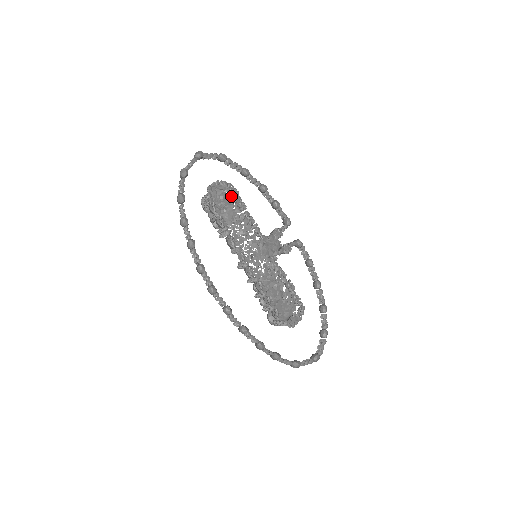
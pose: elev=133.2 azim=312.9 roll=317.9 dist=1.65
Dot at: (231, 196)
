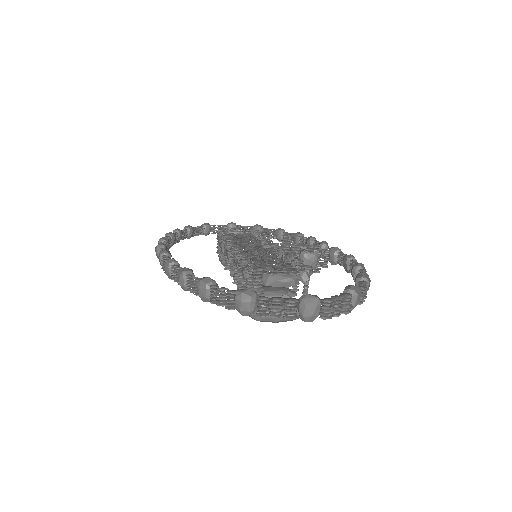
Dot at: (251, 236)
